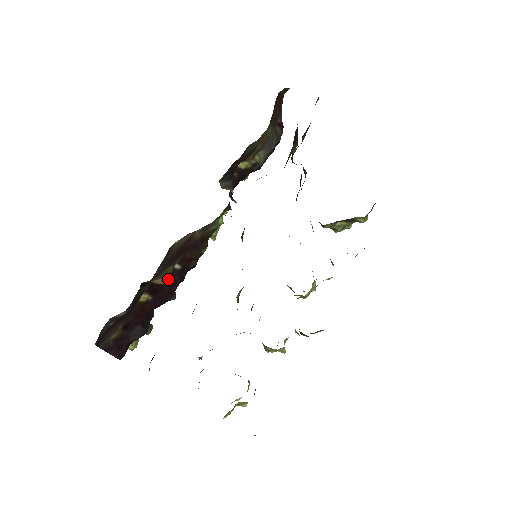
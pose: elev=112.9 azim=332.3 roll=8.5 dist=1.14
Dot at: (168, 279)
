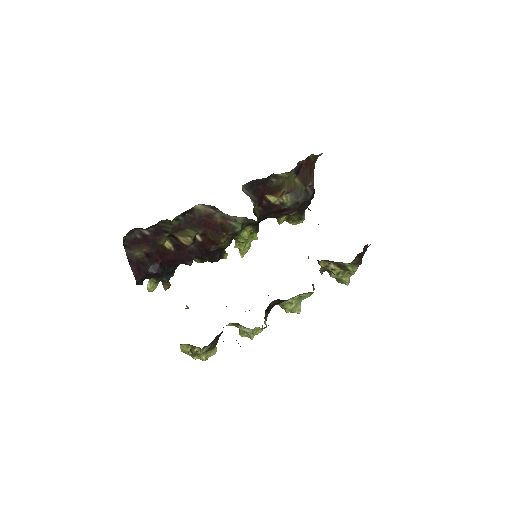
Dot at: (189, 241)
